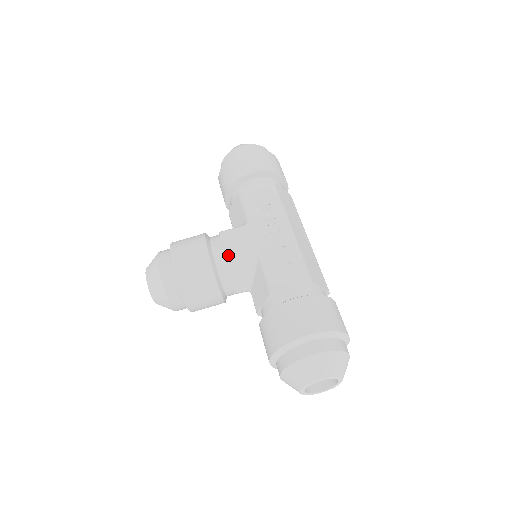
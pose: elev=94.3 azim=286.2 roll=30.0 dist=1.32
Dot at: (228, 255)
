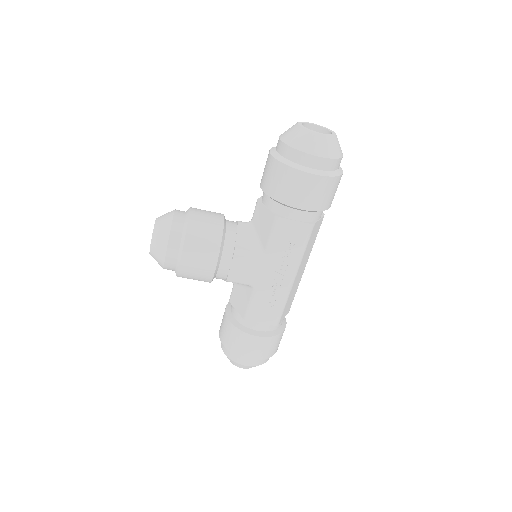
Dot at: (230, 277)
